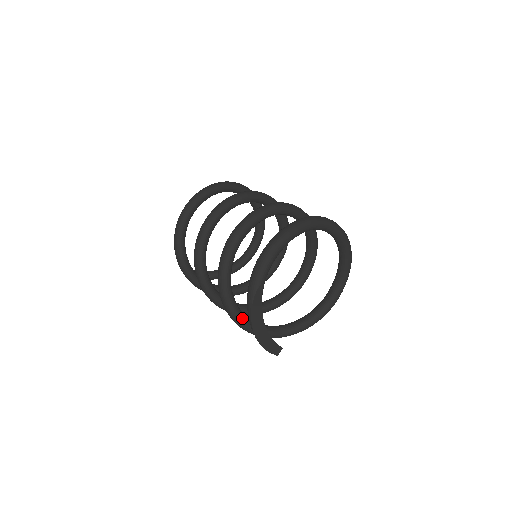
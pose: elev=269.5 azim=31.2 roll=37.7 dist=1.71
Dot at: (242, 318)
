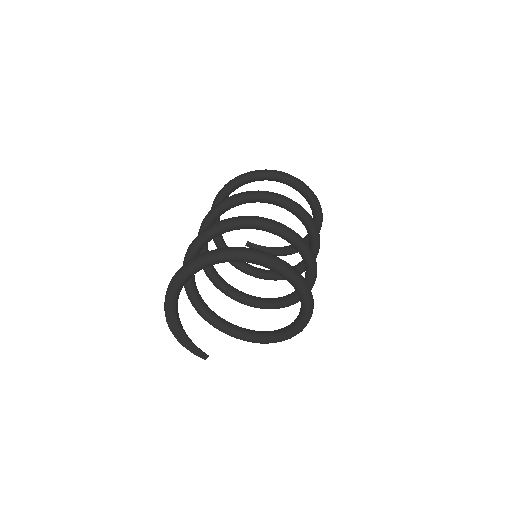
Dot at: (203, 314)
